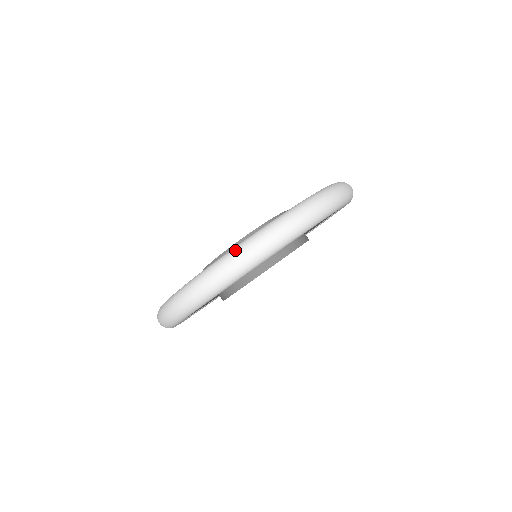
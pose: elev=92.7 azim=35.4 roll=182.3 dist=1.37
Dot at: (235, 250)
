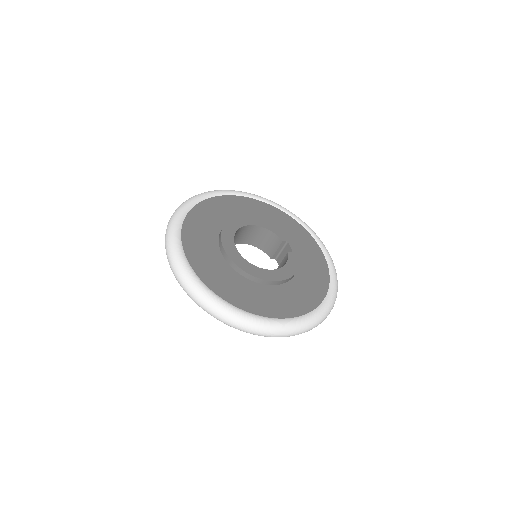
Dot at: (251, 324)
